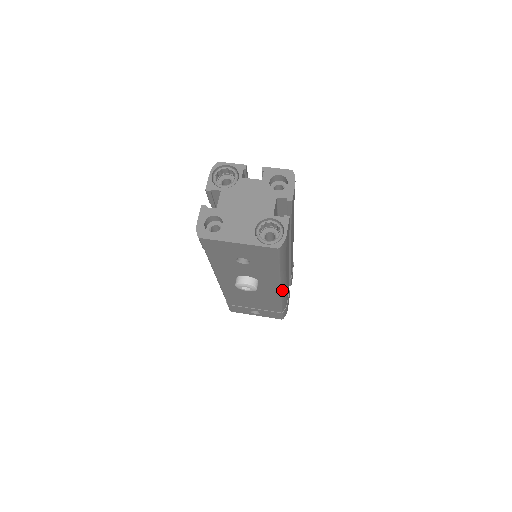
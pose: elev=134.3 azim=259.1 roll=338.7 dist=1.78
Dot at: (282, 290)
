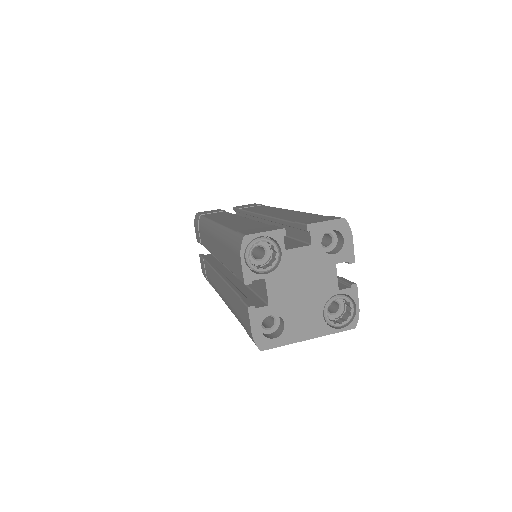
Dot at: occluded
